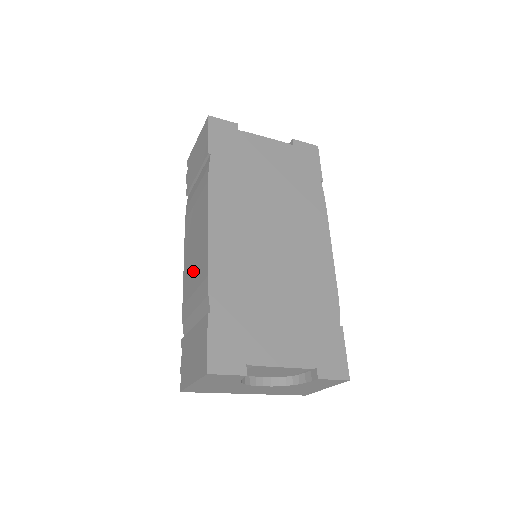
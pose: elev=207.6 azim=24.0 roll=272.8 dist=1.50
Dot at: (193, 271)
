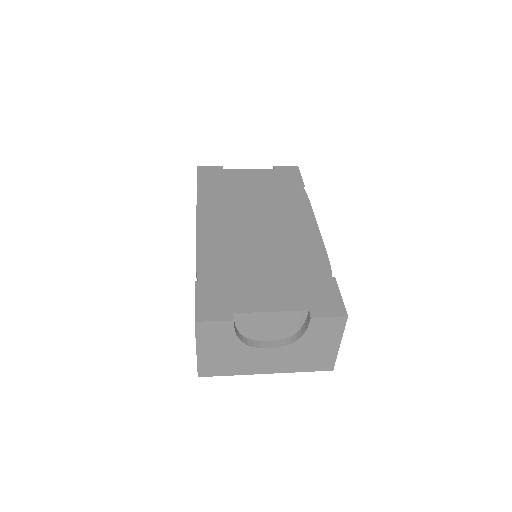
Dot at: occluded
